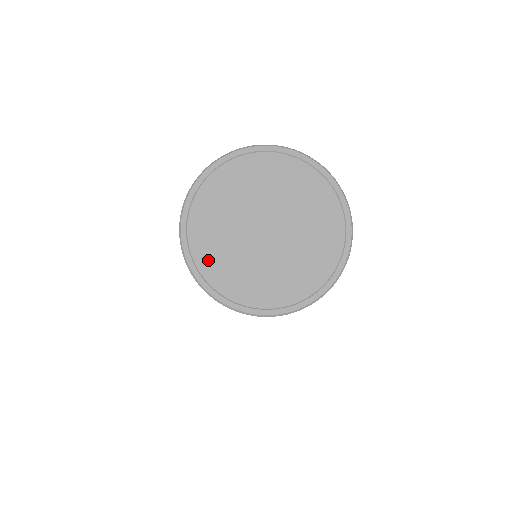
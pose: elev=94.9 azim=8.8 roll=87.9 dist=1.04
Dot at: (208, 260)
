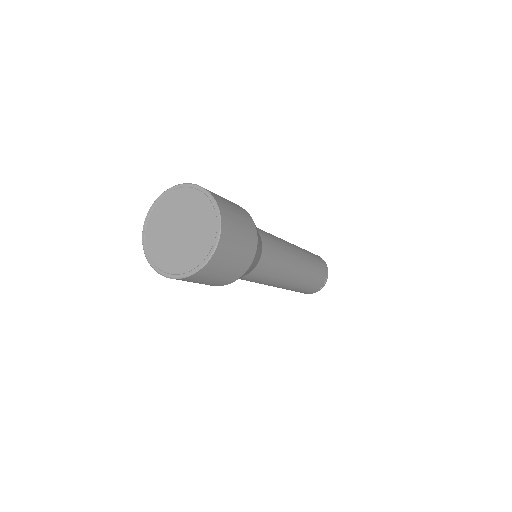
Dot at: (159, 259)
